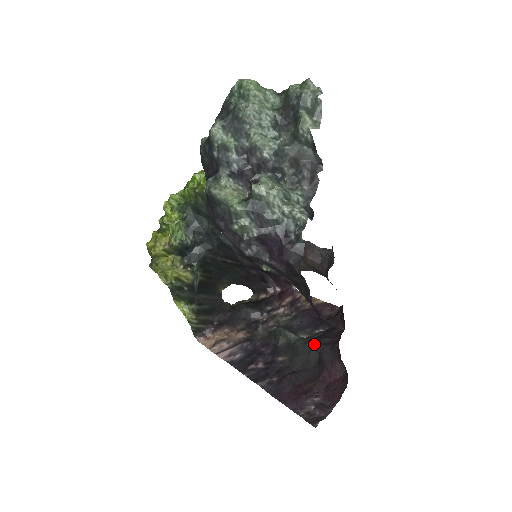
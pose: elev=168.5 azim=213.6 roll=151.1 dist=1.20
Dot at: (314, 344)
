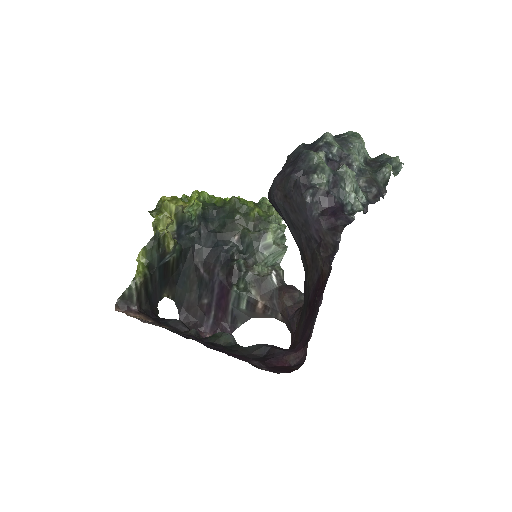
Dot at: (265, 344)
